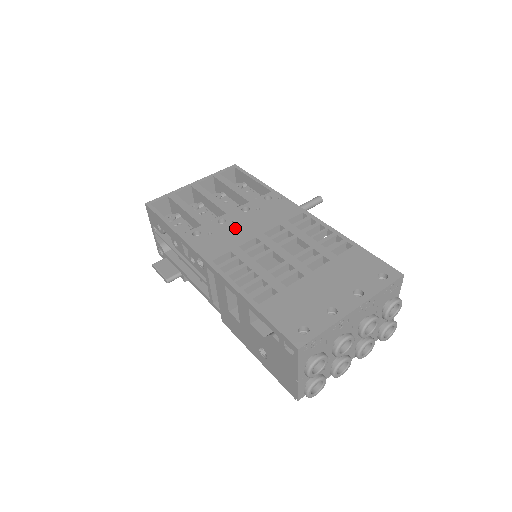
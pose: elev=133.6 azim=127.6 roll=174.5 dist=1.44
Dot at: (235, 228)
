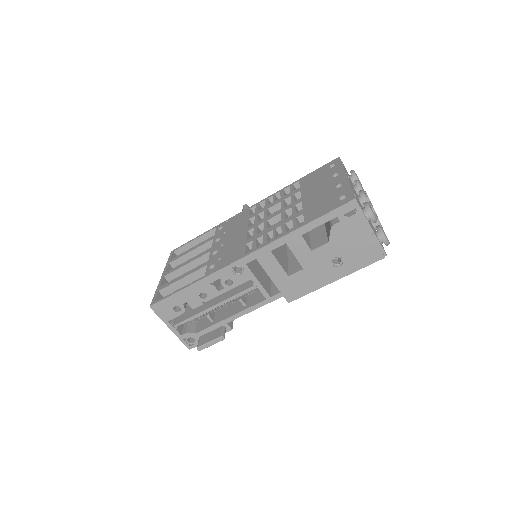
Dot at: (229, 244)
